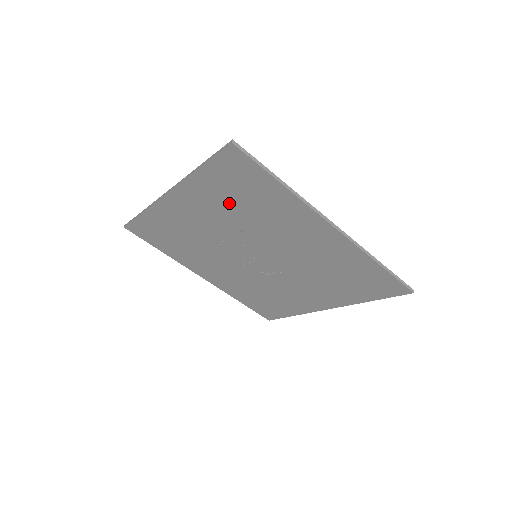
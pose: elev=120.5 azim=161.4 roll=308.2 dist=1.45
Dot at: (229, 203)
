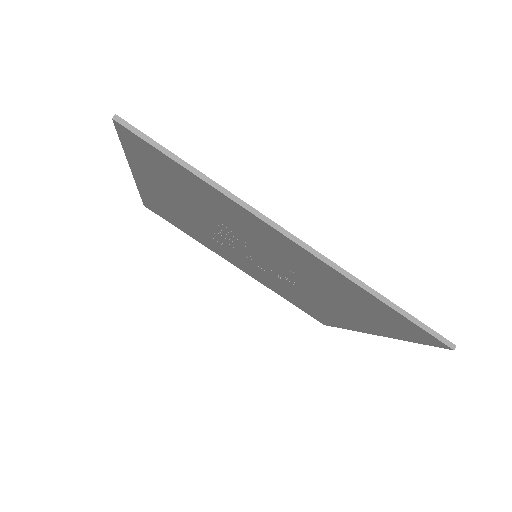
Dot at: (181, 193)
